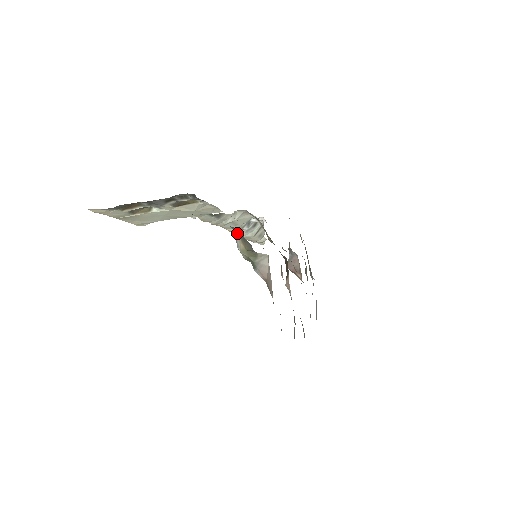
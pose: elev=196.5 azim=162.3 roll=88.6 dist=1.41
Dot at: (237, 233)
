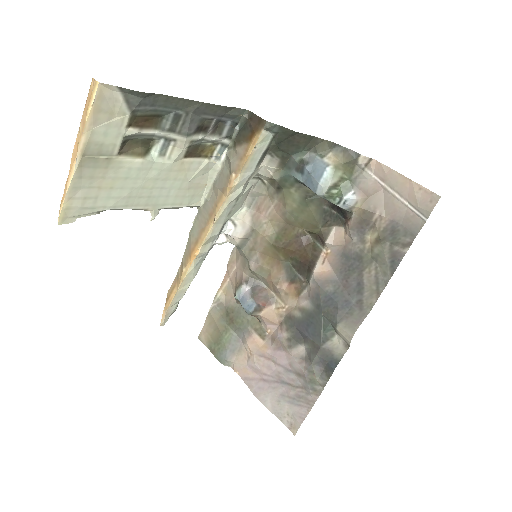
Dot at: (329, 145)
